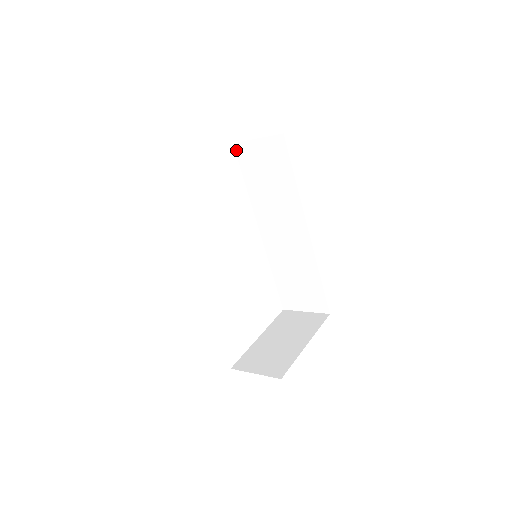
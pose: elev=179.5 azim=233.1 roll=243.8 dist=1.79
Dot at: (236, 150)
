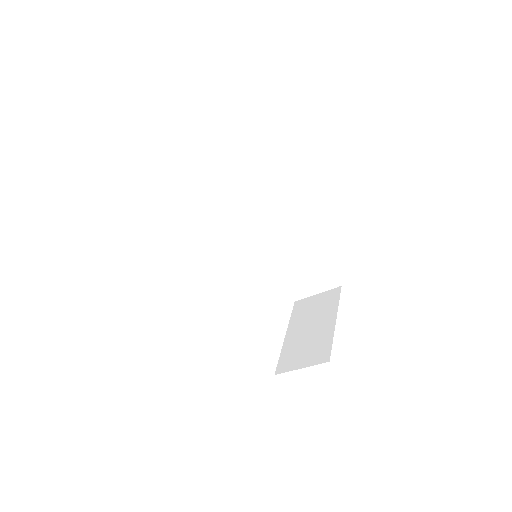
Dot at: (194, 165)
